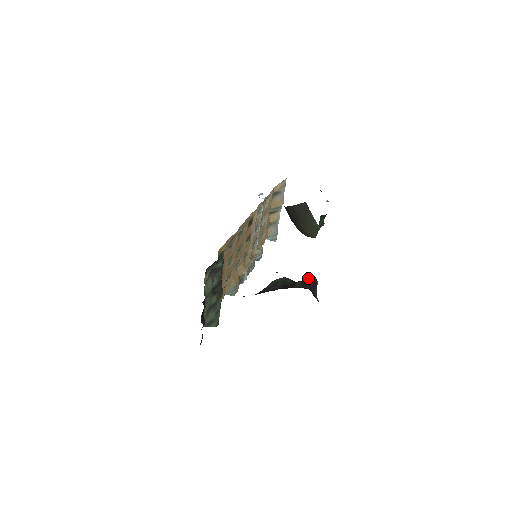
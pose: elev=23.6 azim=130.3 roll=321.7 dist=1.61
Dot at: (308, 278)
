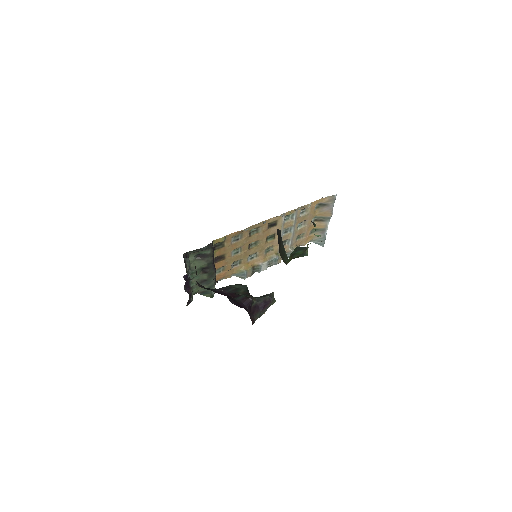
Dot at: (265, 295)
